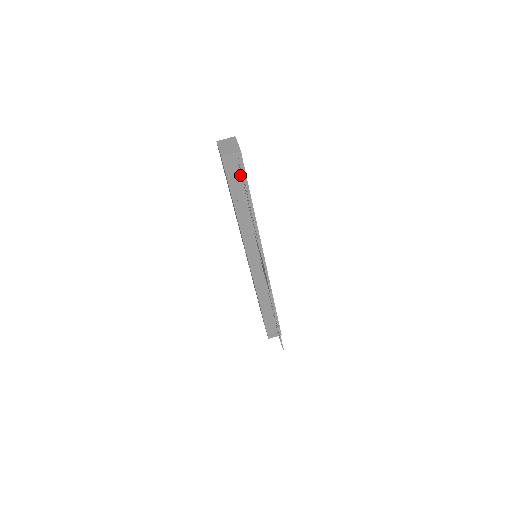
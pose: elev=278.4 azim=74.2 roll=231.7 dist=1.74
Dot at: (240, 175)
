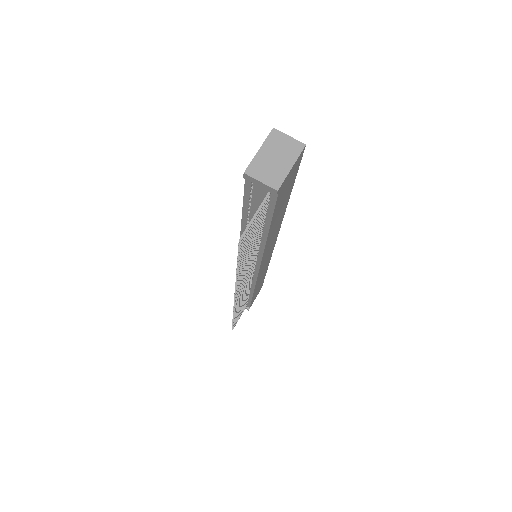
Dot at: occluded
